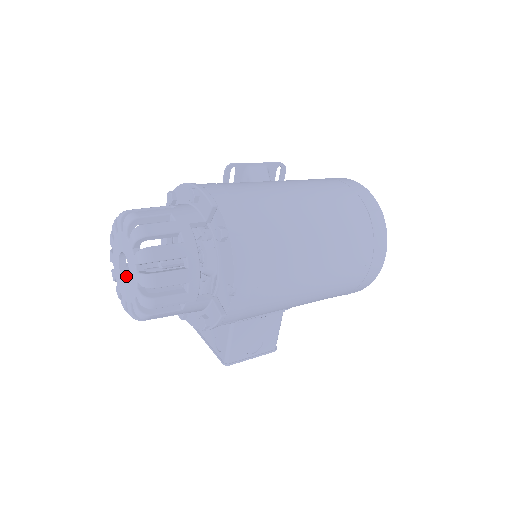
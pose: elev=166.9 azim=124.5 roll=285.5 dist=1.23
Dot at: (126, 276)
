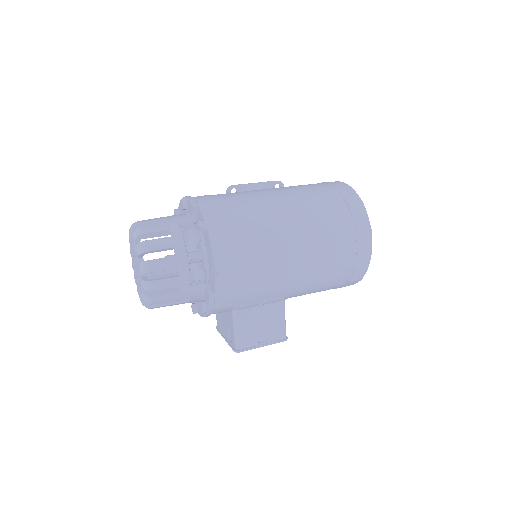
Dot at: occluded
